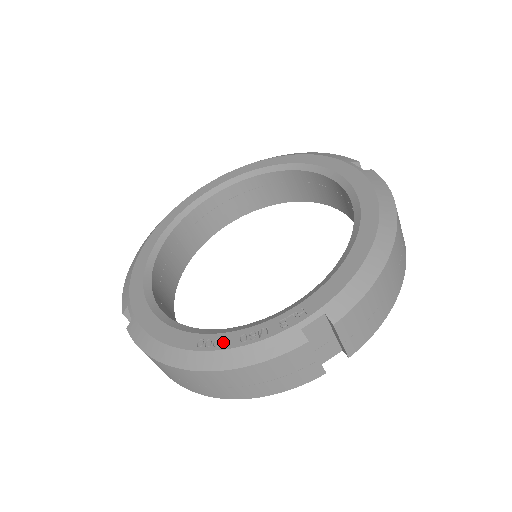
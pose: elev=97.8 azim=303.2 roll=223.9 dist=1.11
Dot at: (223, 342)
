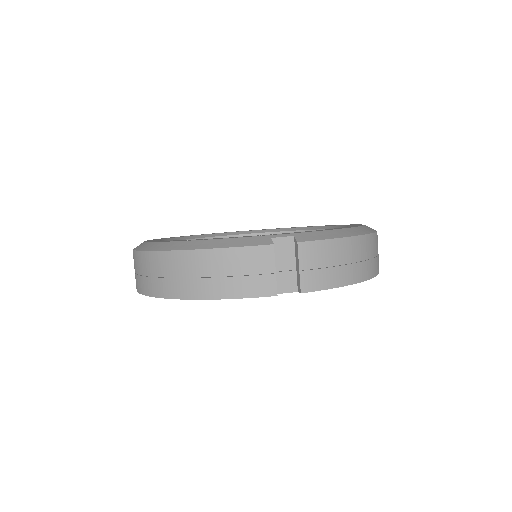
Dot at: (207, 239)
